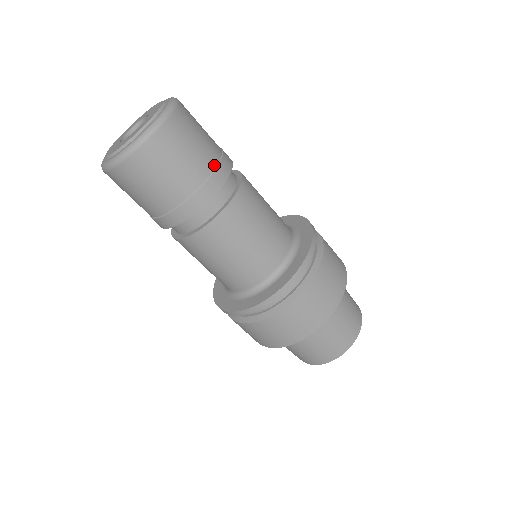
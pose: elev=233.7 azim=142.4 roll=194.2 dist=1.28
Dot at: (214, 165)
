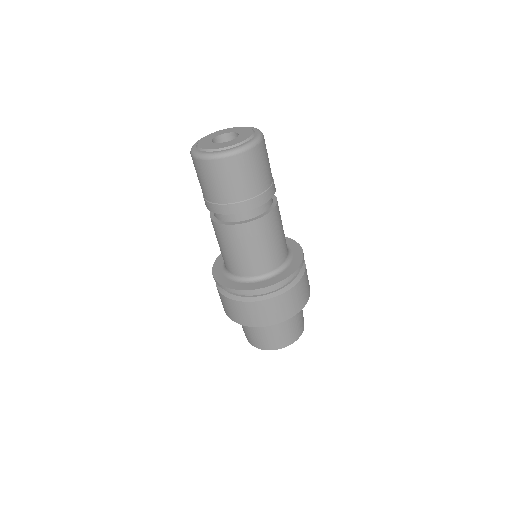
Dot at: occluded
